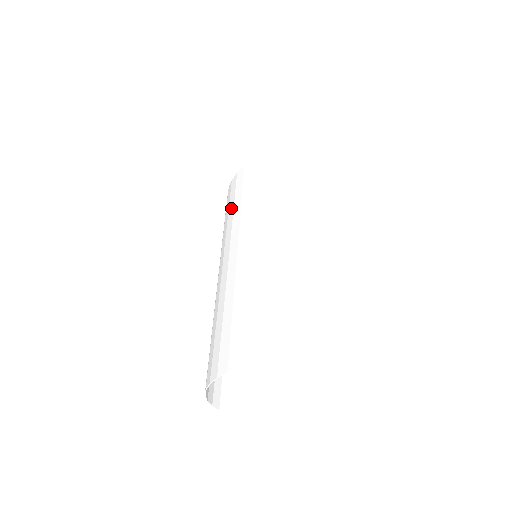
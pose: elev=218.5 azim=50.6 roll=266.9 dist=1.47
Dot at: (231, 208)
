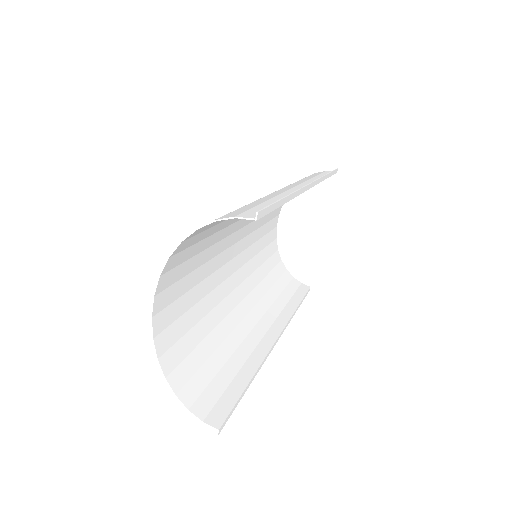
Dot at: (260, 257)
